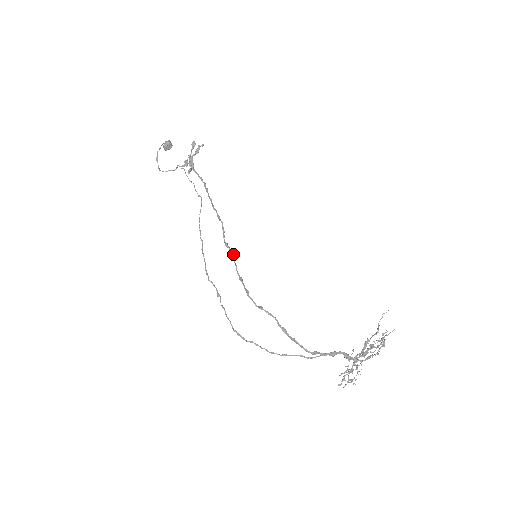
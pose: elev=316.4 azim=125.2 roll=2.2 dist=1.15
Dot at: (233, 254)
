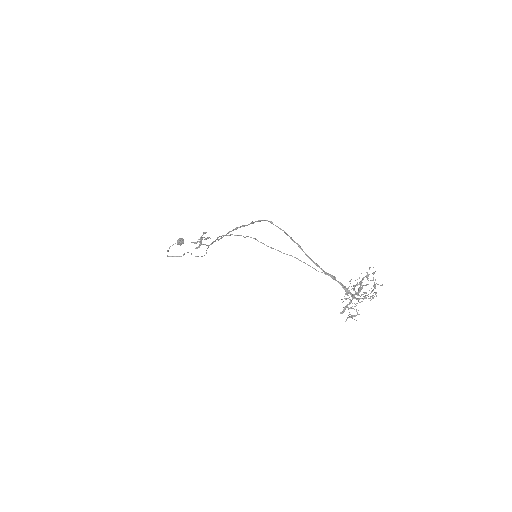
Dot at: (244, 226)
